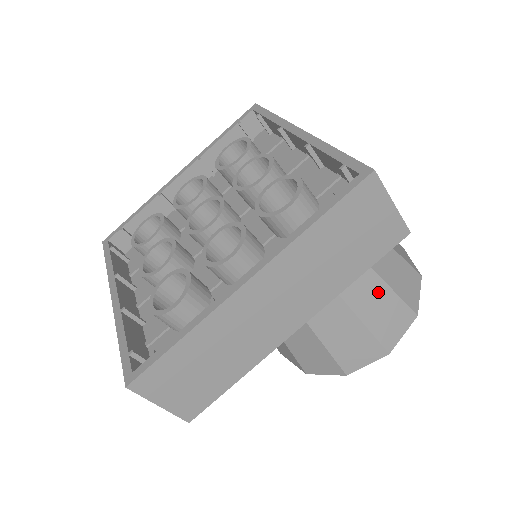
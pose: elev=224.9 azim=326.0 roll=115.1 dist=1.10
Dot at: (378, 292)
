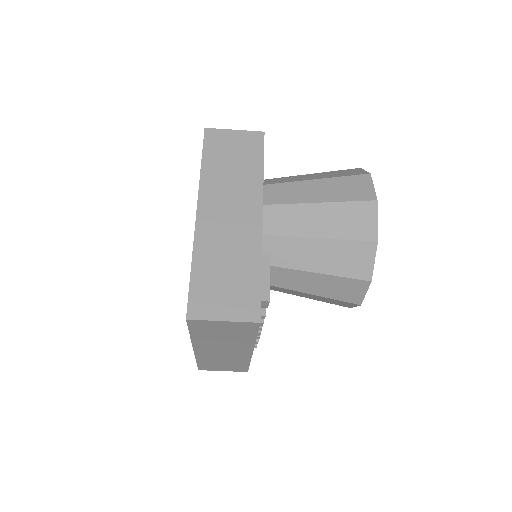
Dot at: (322, 185)
